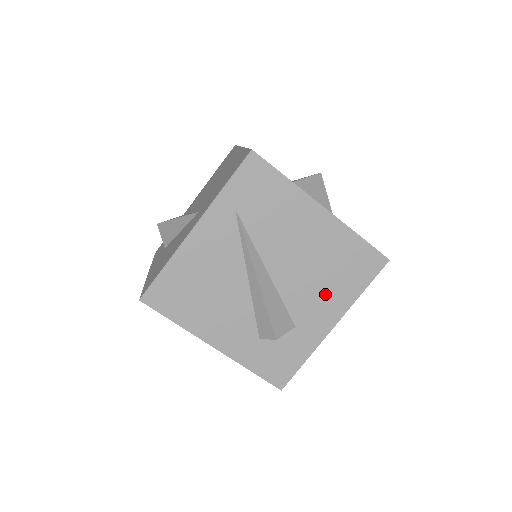
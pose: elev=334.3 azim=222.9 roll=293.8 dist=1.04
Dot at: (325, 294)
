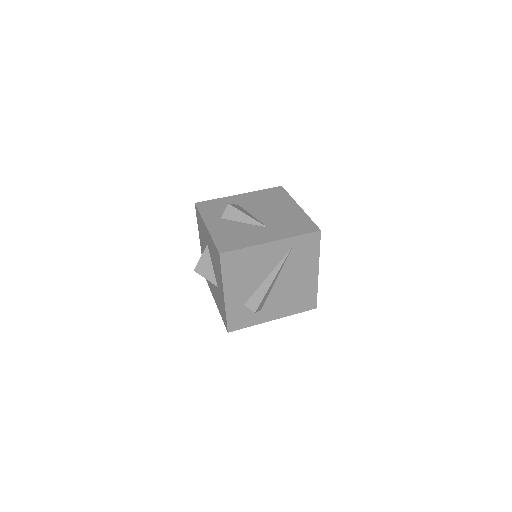
Dot at: (284, 305)
